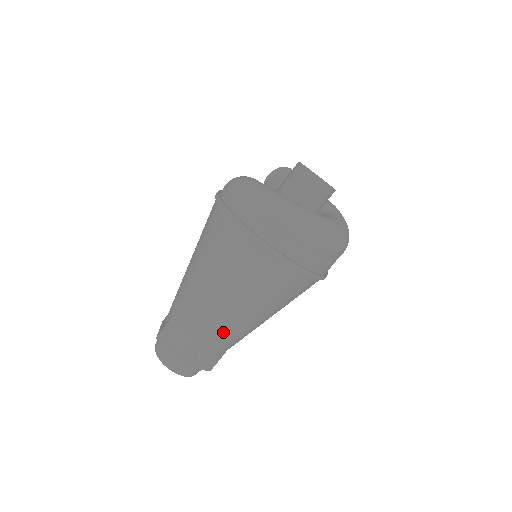
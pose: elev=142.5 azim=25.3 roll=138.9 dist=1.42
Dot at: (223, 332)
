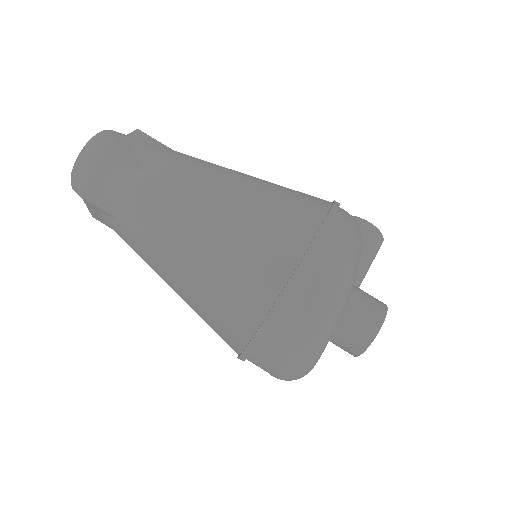
Dot at: (142, 252)
